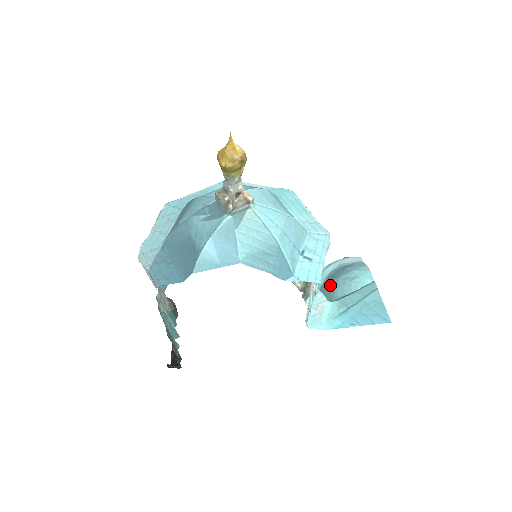
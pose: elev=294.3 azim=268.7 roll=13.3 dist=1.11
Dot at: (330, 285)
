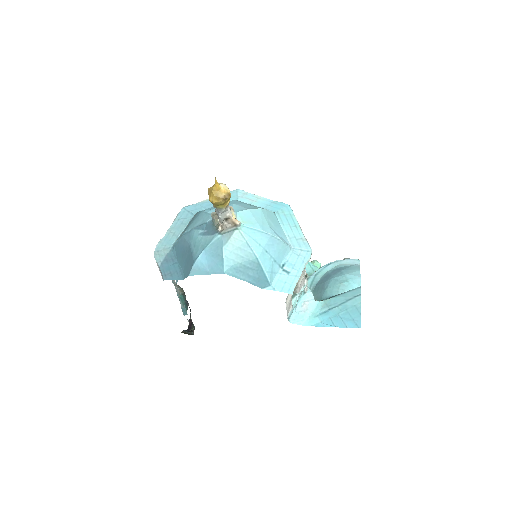
Dot at: (323, 284)
